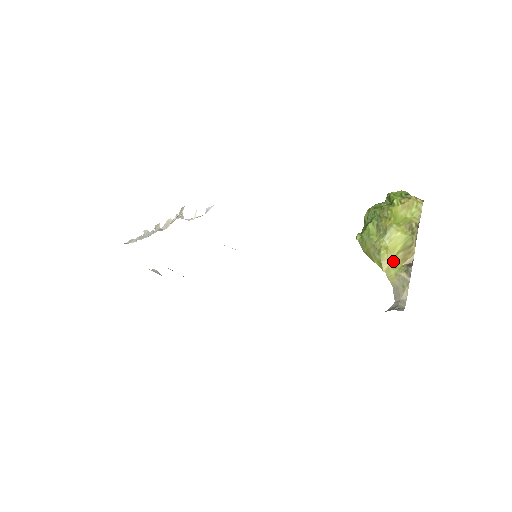
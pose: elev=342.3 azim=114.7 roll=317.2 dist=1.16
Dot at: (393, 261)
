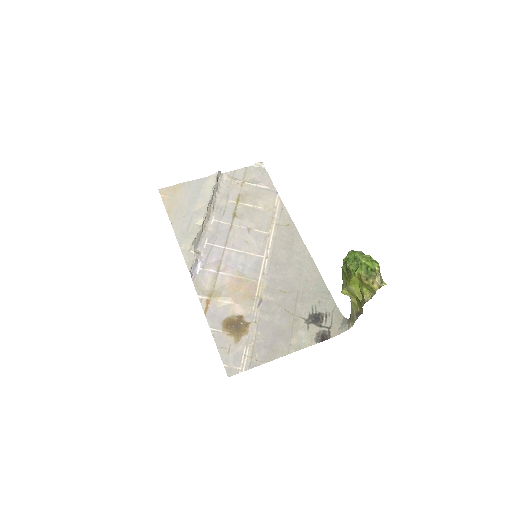
Dot at: (354, 299)
